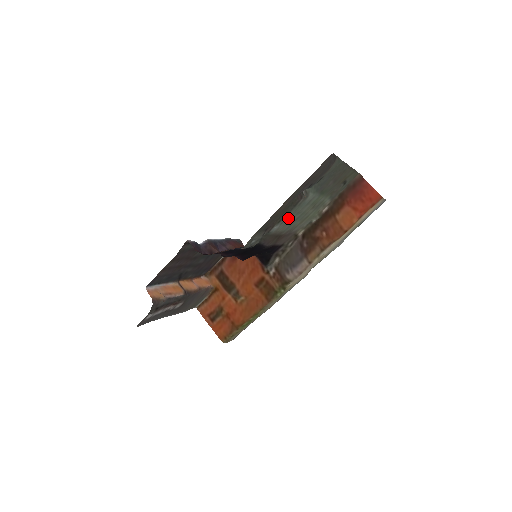
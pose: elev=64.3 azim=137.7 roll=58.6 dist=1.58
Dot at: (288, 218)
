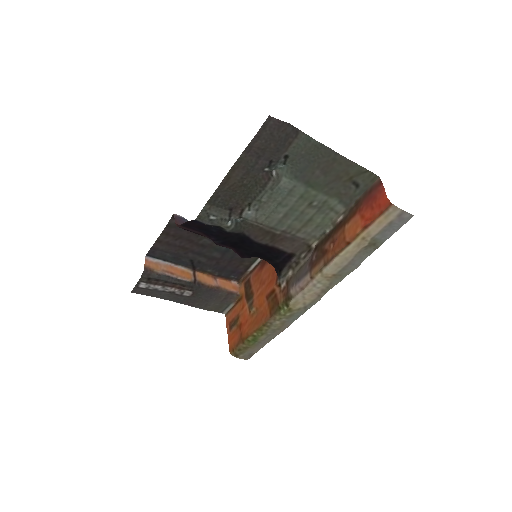
Dot at: (265, 206)
